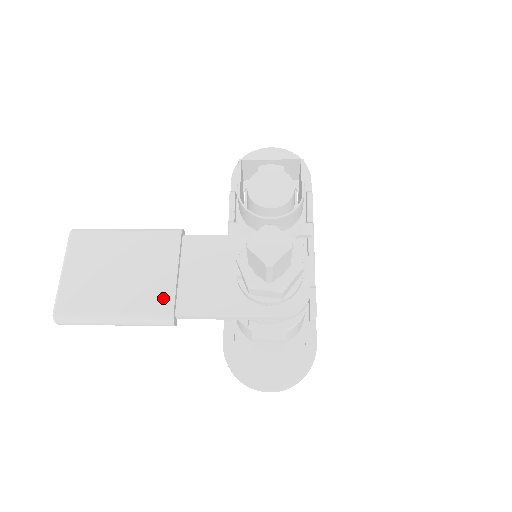
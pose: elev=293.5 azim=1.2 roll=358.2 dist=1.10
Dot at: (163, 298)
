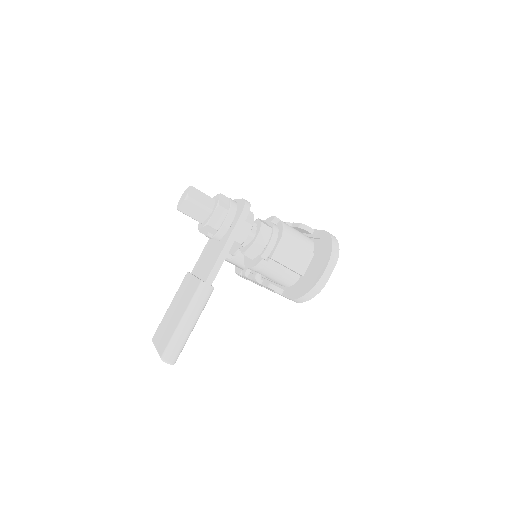
Dot at: (194, 286)
